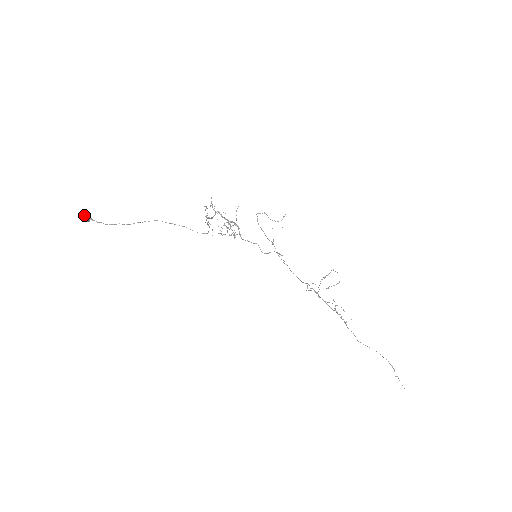
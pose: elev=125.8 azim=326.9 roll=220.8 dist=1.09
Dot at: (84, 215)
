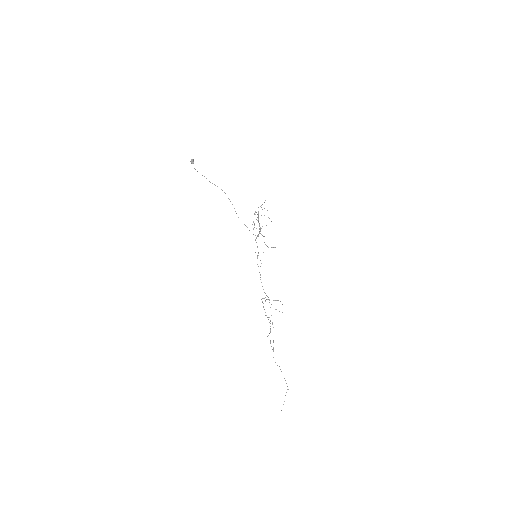
Dot at: (192, 159)
